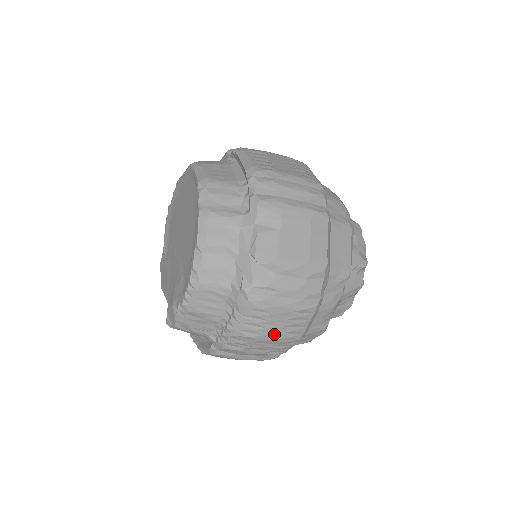
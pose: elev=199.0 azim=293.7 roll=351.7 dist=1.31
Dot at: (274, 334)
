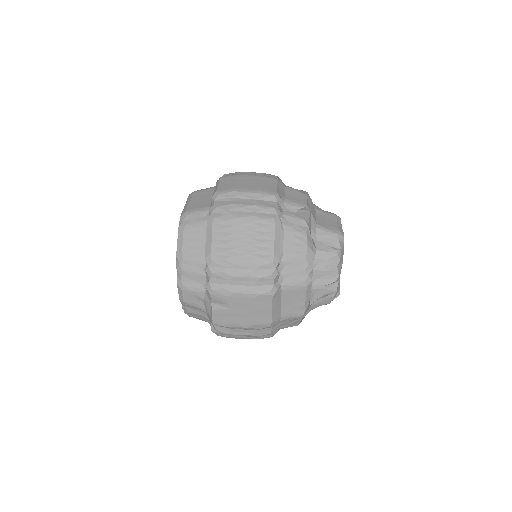
Dot at: occluded
